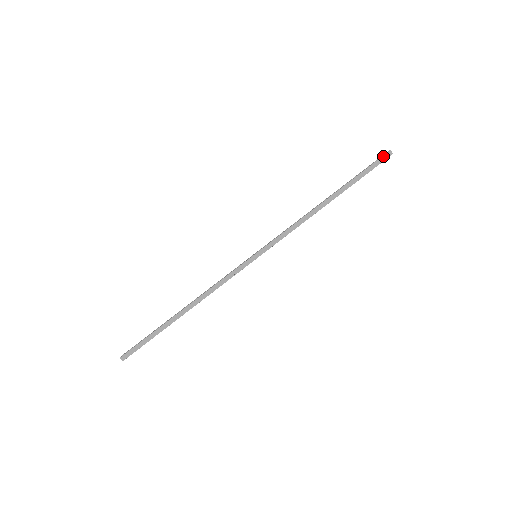
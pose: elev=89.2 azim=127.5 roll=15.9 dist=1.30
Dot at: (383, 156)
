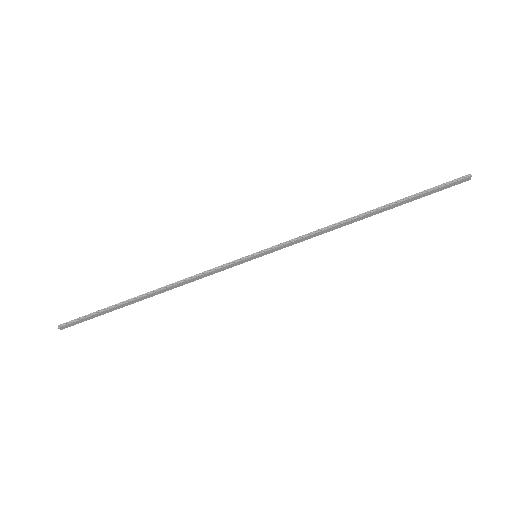
Dot at: (459, 181)
